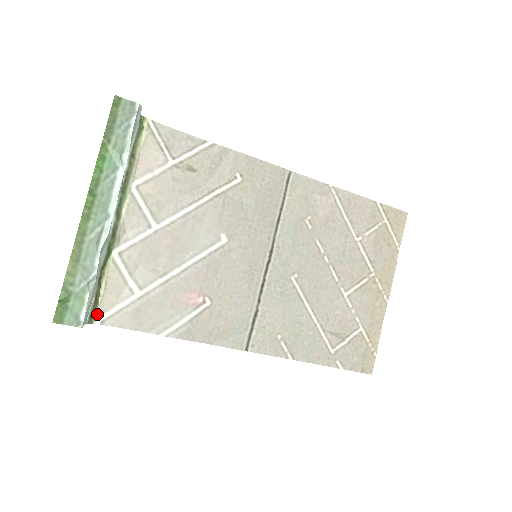
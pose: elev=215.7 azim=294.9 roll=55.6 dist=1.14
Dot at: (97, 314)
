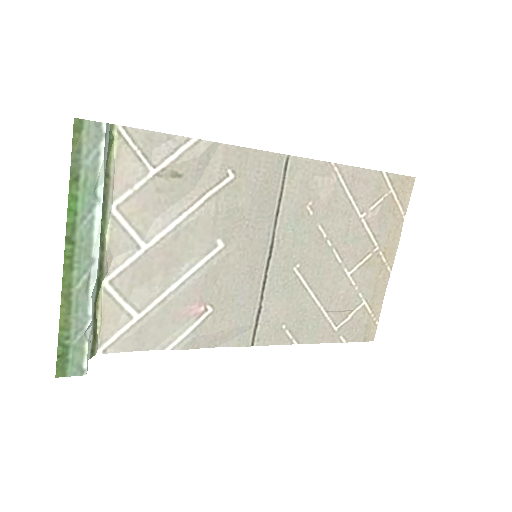
Dot at: (98, 345)
